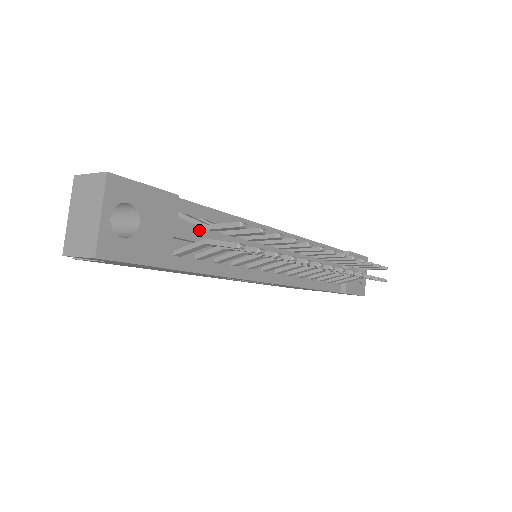
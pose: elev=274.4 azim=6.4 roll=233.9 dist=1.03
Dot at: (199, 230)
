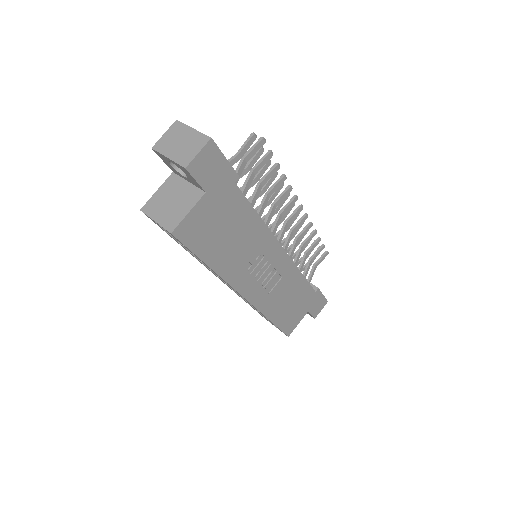
Dot at: occluded
